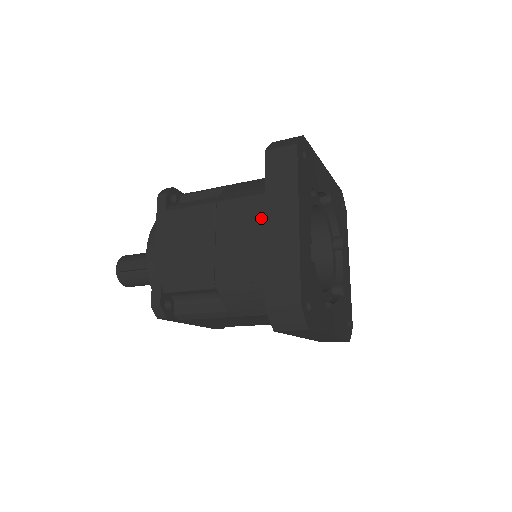
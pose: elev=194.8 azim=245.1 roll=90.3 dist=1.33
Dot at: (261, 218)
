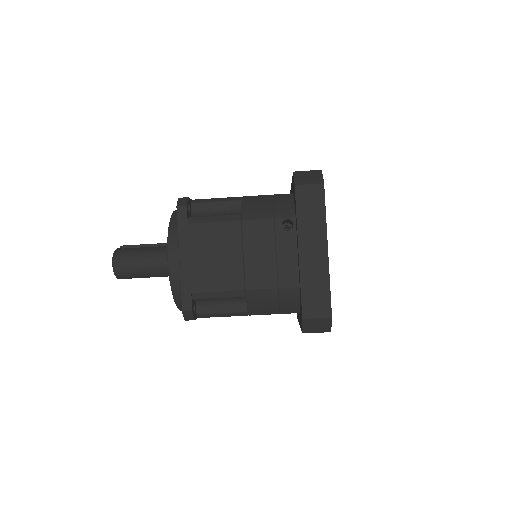
Dot at: occluded
